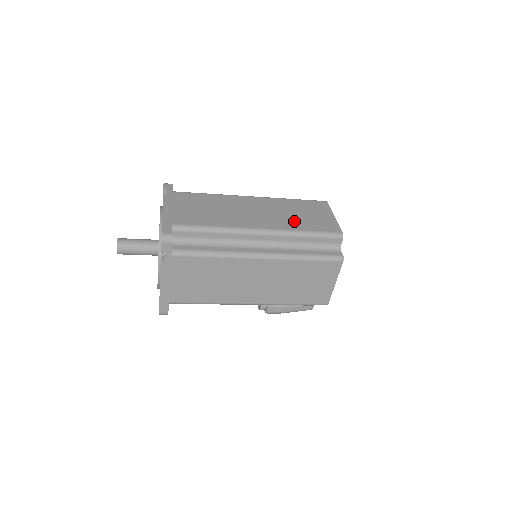
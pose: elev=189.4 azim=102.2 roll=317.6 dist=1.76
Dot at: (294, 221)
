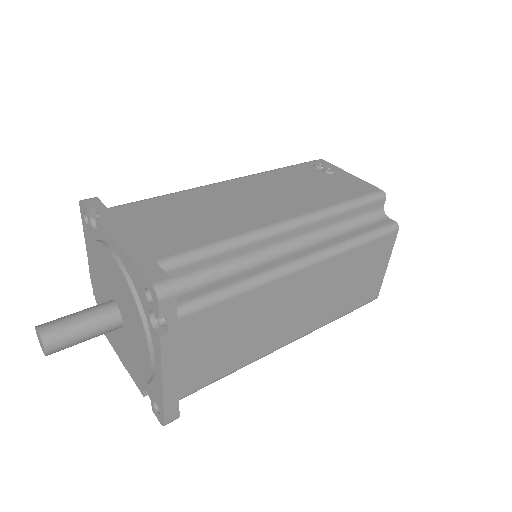
Dot at: (338, 303)
